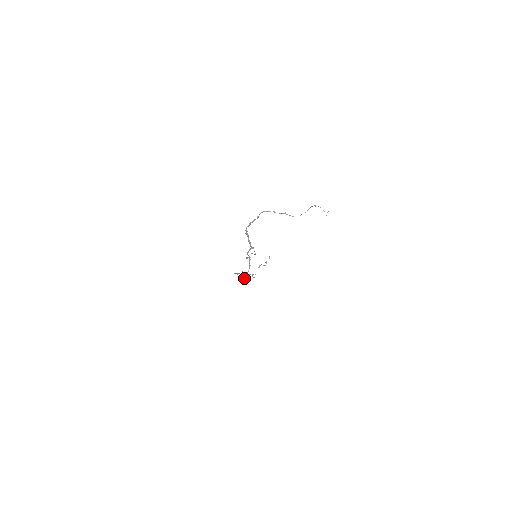
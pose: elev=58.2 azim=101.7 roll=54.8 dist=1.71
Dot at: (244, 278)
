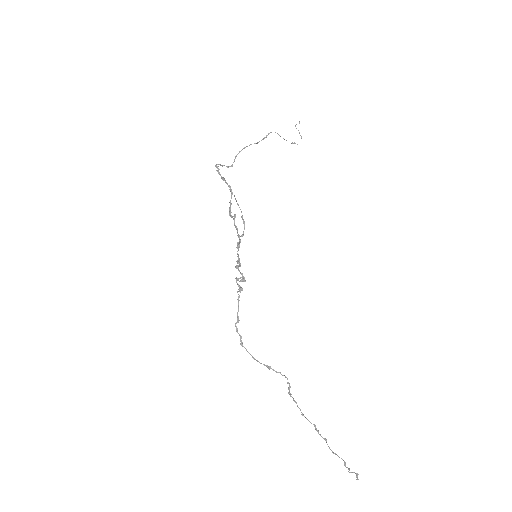
Dot at: (236, 266)
